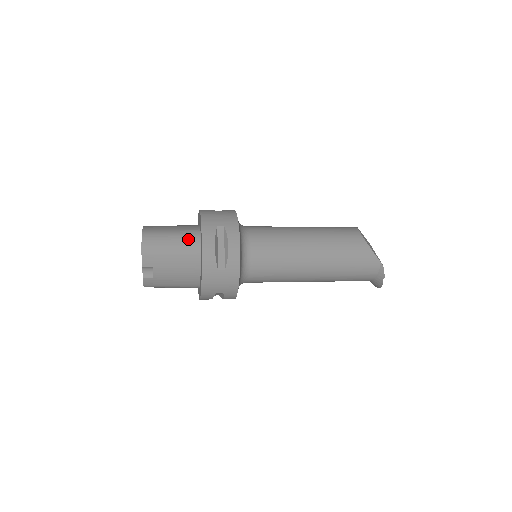
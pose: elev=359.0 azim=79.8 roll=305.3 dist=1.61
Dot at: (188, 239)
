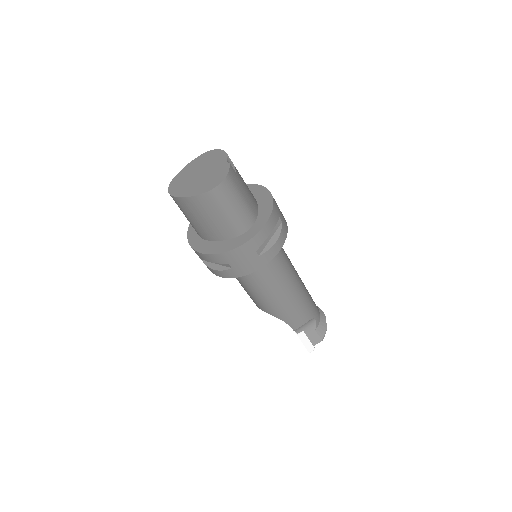
Dot at: occluded
